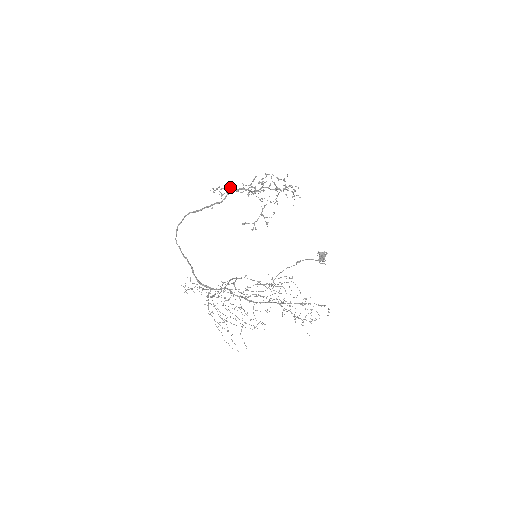
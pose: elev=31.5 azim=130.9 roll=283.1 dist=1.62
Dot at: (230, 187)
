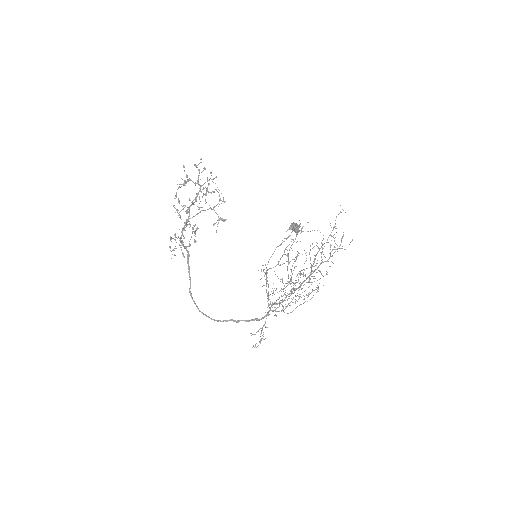
Dot at: (175, 236)
